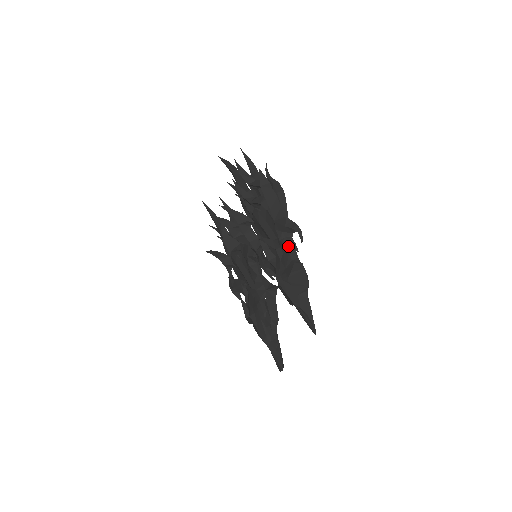
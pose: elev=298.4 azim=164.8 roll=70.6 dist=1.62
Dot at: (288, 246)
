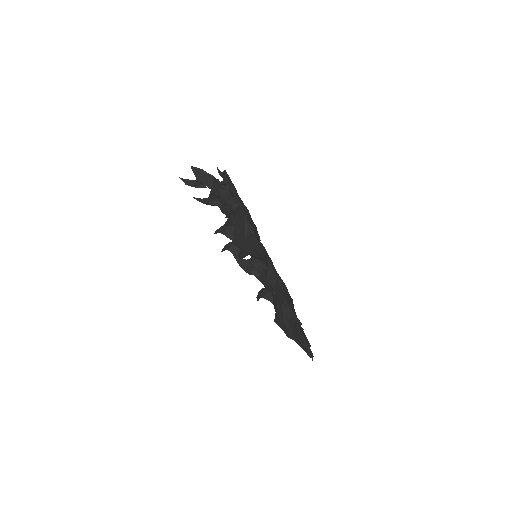
Dot at: (230, 205)
